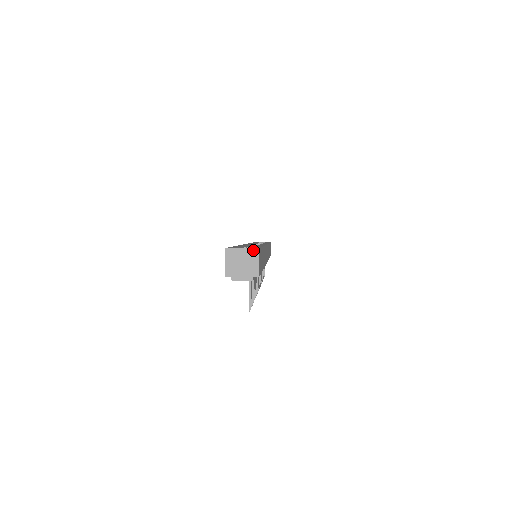
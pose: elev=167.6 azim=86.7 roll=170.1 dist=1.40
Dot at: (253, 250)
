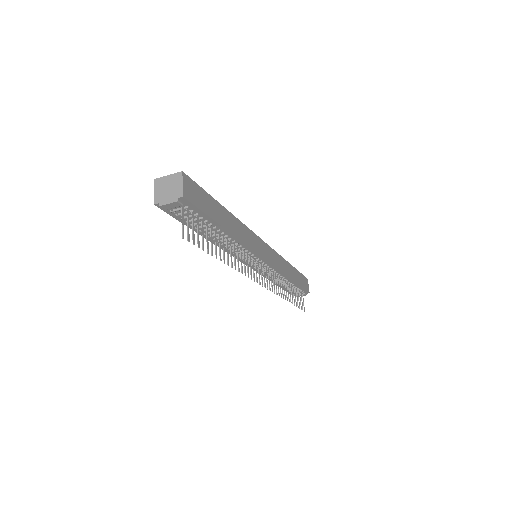
Dot at: (177, 174)
